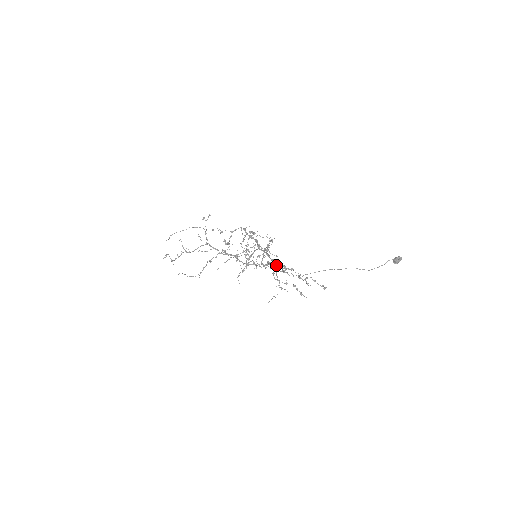
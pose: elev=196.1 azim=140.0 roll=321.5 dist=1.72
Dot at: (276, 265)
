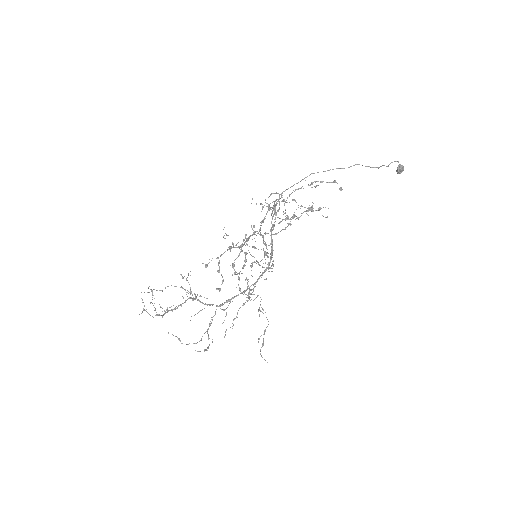
Dot at: (275, 211)
